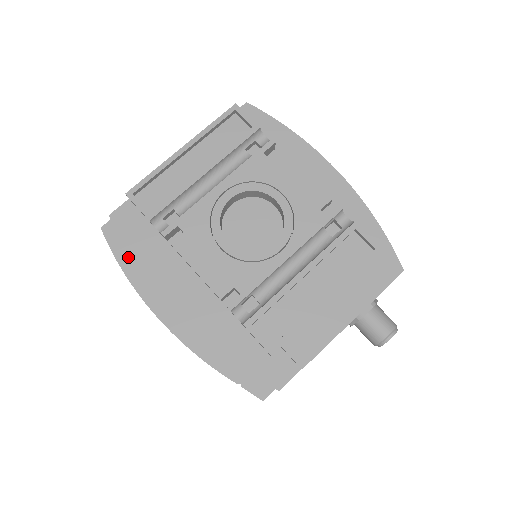
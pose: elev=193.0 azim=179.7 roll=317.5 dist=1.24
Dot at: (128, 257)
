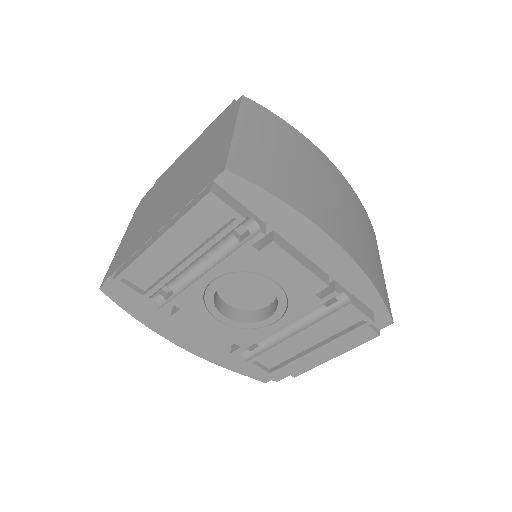
Dot at: (134, 309)
